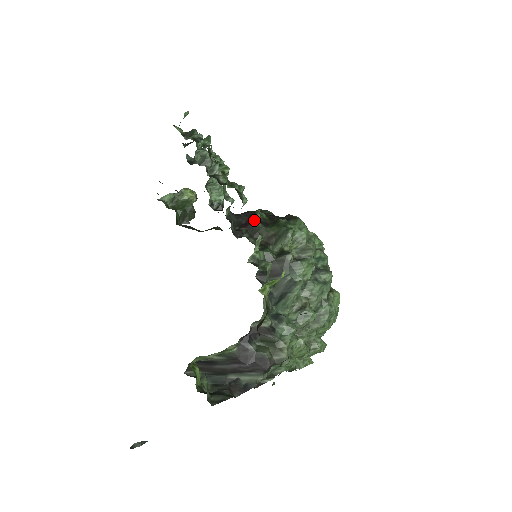
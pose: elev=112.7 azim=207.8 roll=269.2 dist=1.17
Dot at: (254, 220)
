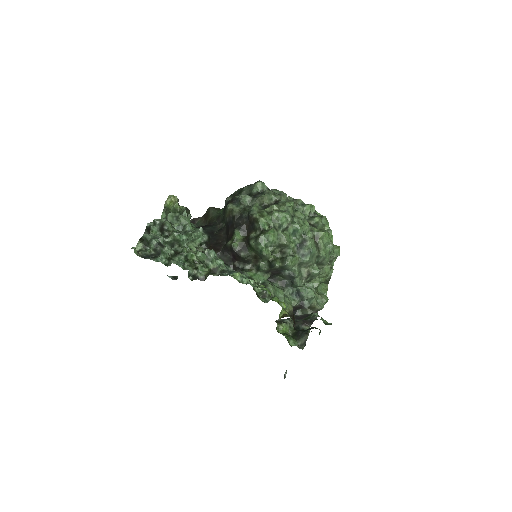
Dot at: (236, 254)
